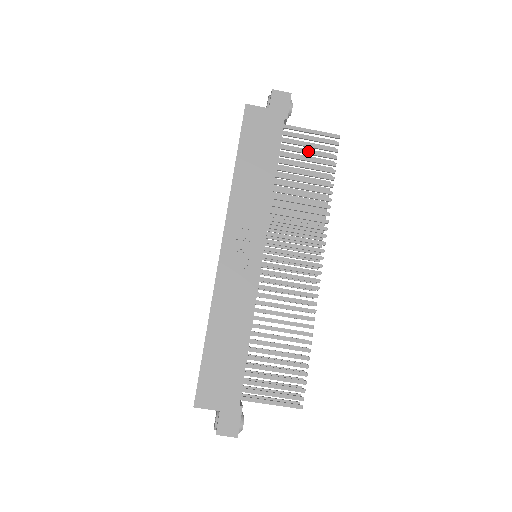
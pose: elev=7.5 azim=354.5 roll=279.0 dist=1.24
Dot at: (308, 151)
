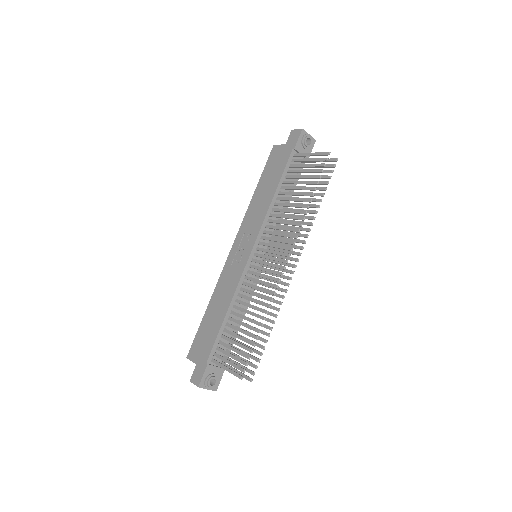
Dot at: (304, 170)
